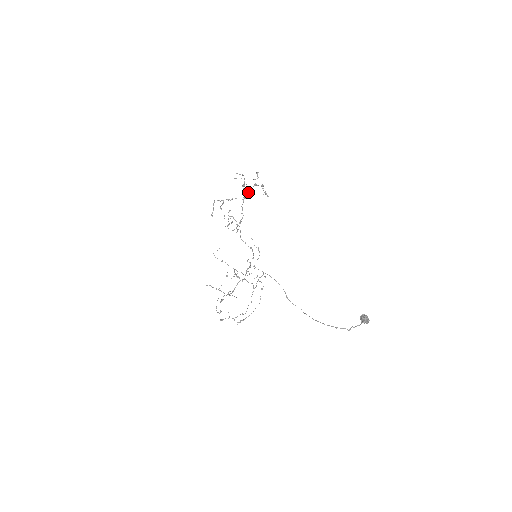
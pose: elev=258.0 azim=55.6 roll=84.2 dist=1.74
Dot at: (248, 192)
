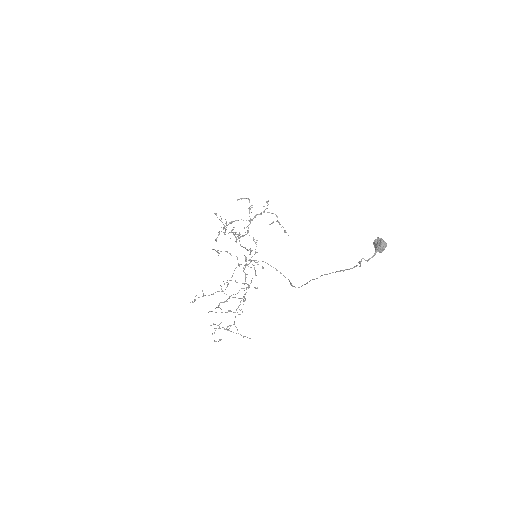
Dot at: (256, 215)
